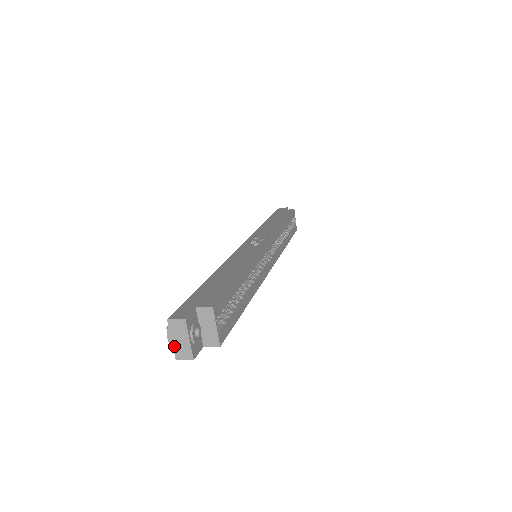
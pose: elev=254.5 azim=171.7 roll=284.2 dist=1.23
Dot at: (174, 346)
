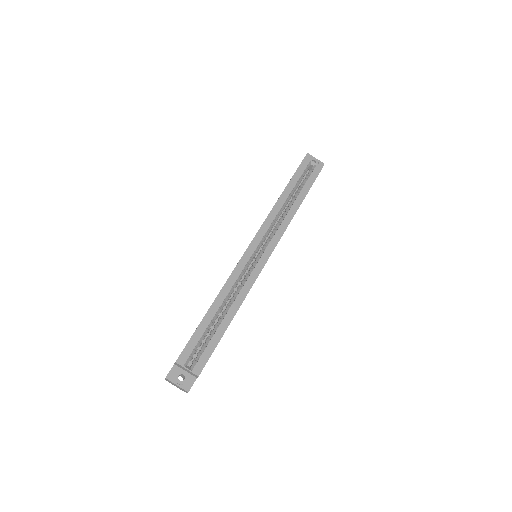
Dot at: (179, 388)
